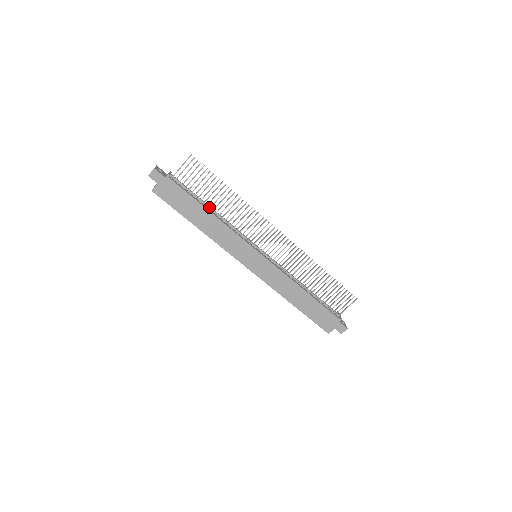
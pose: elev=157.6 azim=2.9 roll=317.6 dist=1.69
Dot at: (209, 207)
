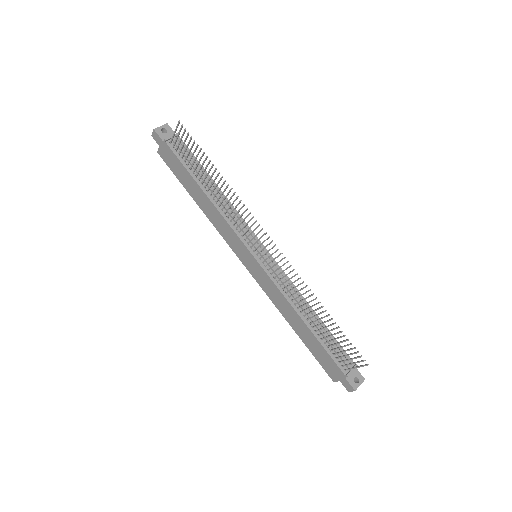
Dot at: (207, 184)
